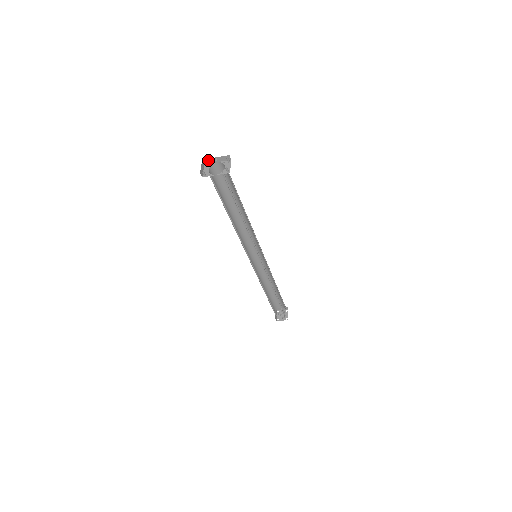
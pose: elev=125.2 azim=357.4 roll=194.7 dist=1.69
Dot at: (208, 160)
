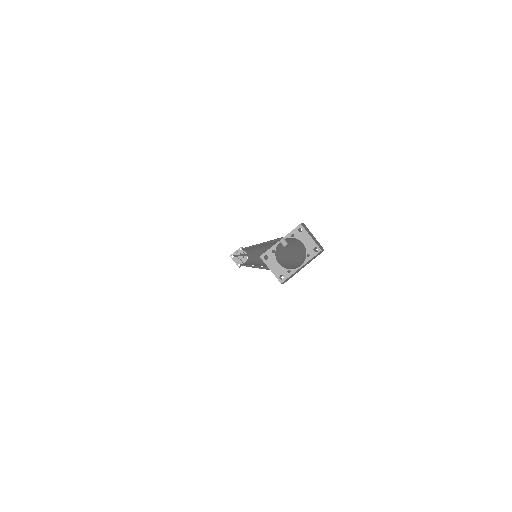
Dot at: (268, 250)
